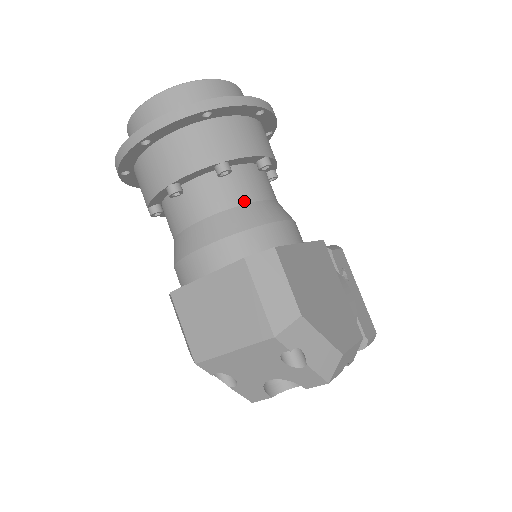
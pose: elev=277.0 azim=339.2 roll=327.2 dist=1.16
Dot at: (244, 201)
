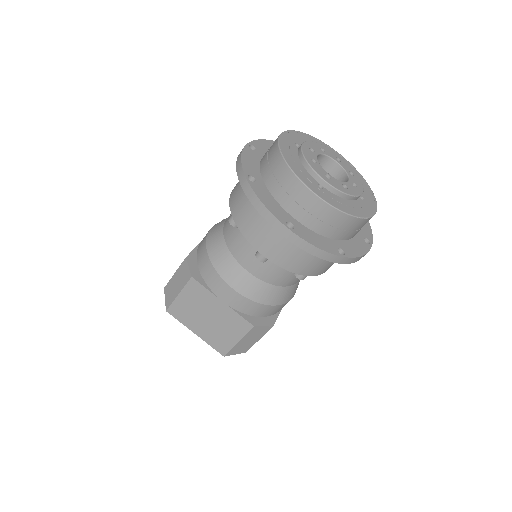
Dot at: (289, 285)
